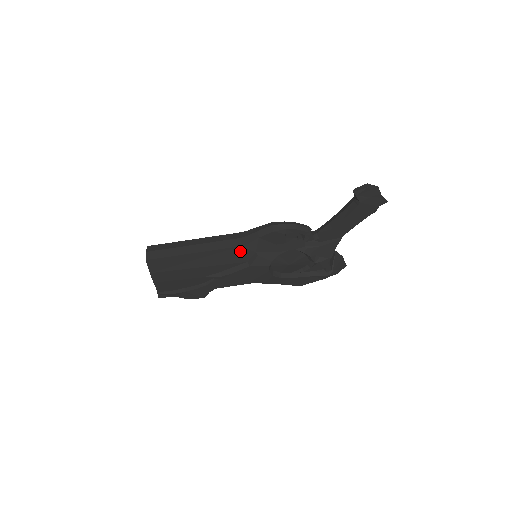
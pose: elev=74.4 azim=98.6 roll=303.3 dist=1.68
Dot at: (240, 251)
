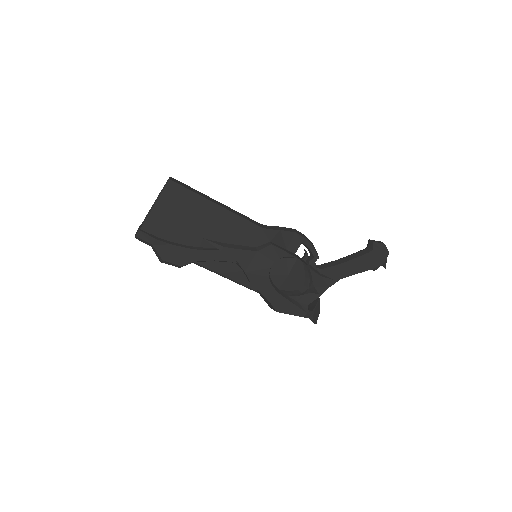
Dot at: (257, 232)
